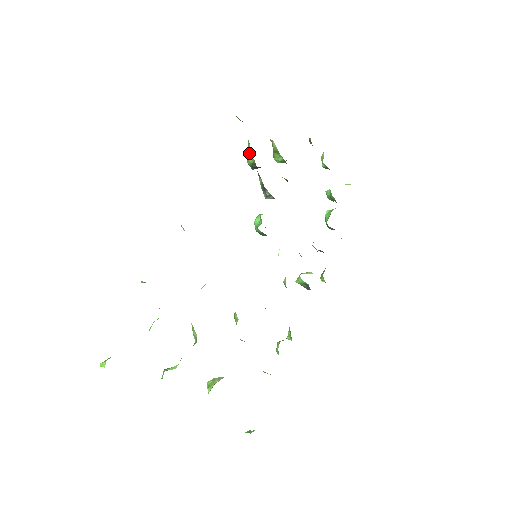
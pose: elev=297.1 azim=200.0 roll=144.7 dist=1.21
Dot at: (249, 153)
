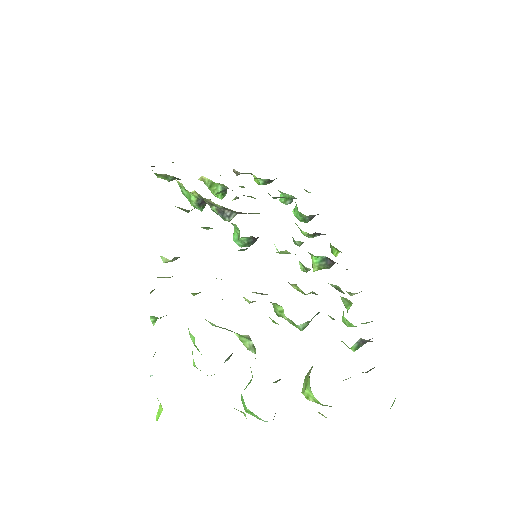
Dot at: (188, 196)
